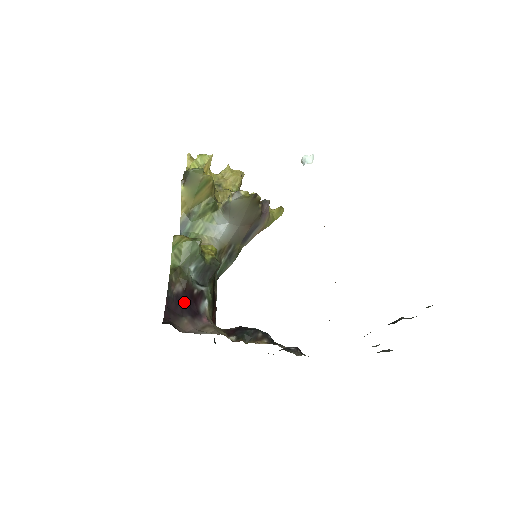
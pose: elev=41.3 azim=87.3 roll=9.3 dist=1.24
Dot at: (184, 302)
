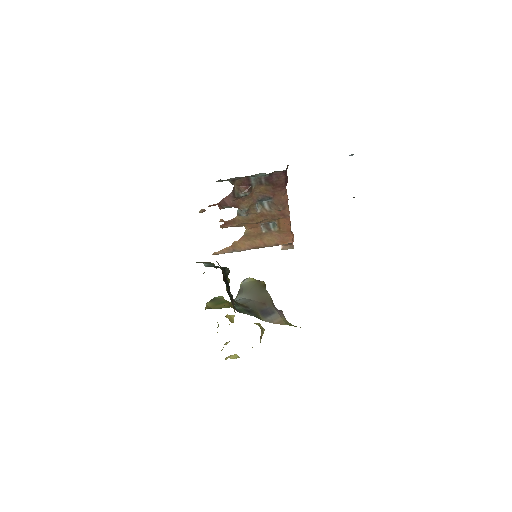
Dot at: occluded
